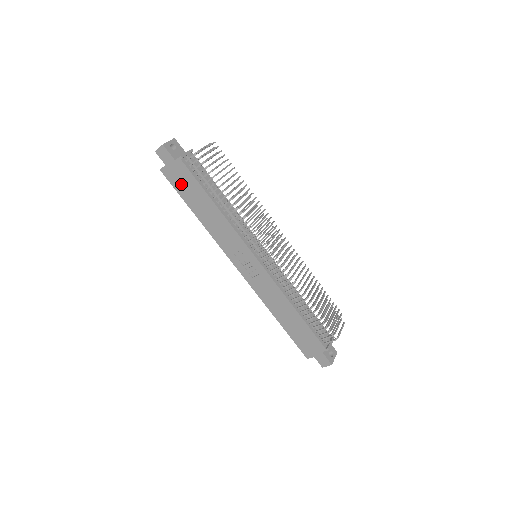
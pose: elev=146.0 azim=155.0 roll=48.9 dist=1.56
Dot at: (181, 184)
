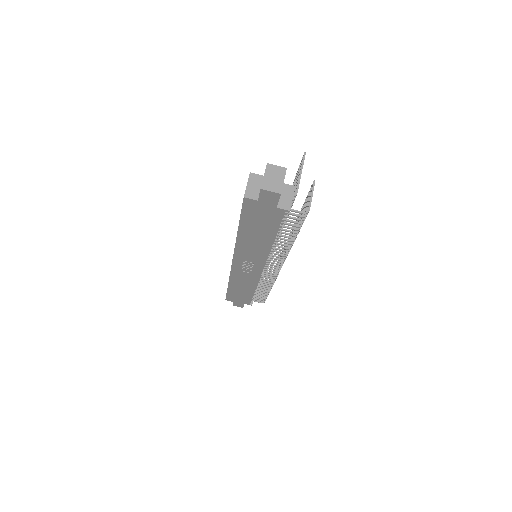
Dot at: (255, 217)
